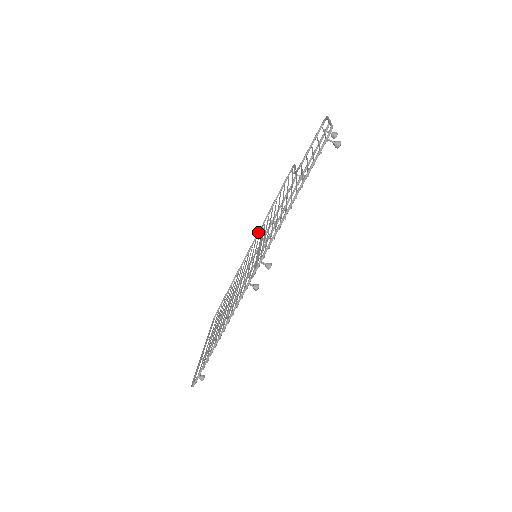
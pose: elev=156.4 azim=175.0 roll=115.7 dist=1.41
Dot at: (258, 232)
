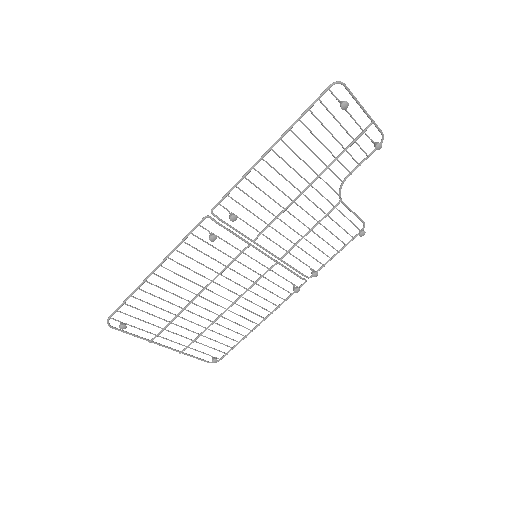
Dot at: (299, 286)
